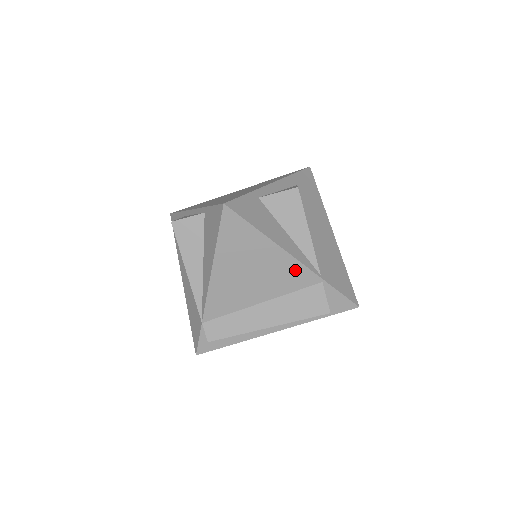
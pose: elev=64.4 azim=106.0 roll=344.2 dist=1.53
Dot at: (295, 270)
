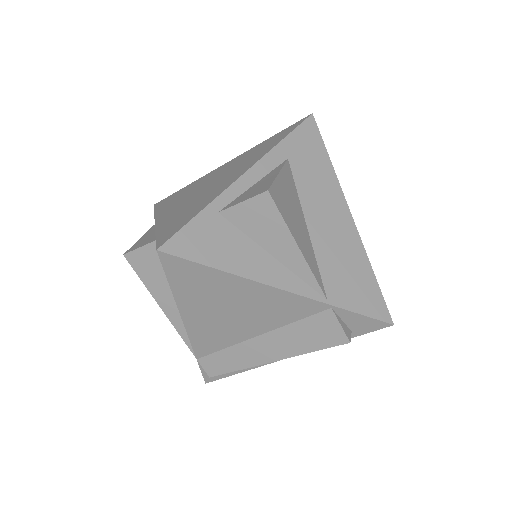
Dot at: (288, 301)
